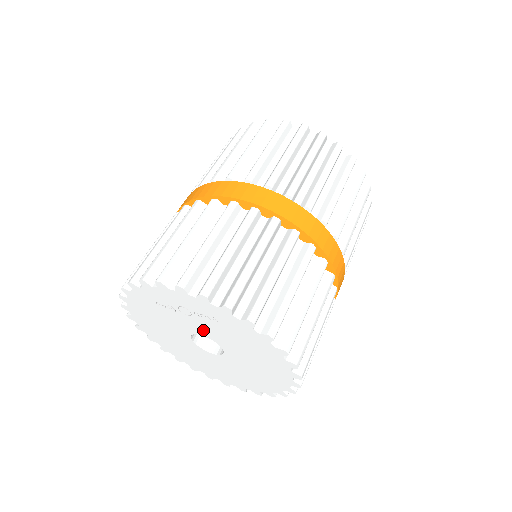
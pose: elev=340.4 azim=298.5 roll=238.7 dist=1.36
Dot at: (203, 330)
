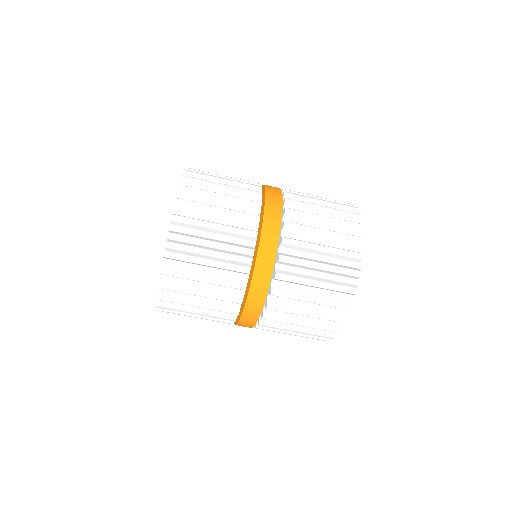
Dot at: occluded
